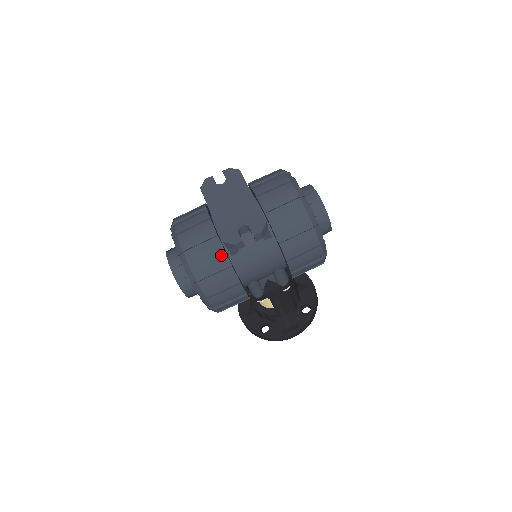
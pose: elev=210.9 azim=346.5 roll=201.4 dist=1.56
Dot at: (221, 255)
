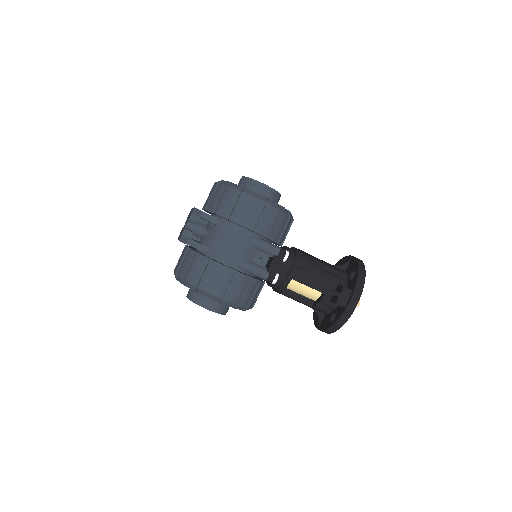
Dot at: (193, 254)
